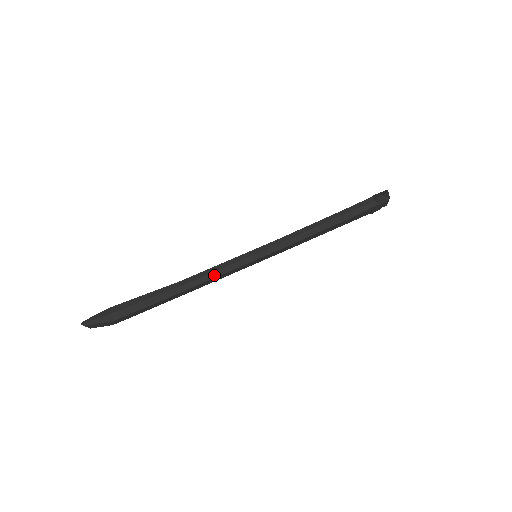
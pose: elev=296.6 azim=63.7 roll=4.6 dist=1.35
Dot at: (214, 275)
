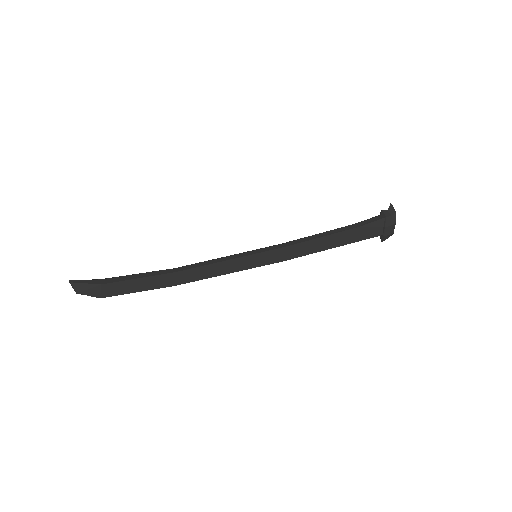
Dot at: (209, 263)
